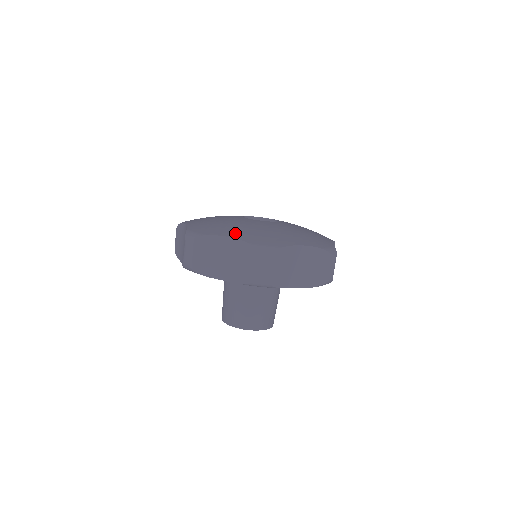
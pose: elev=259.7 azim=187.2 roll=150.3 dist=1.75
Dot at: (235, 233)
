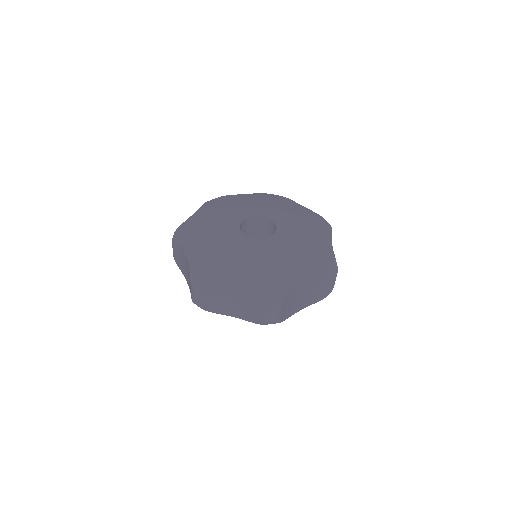
Dot at: (303, 273)
